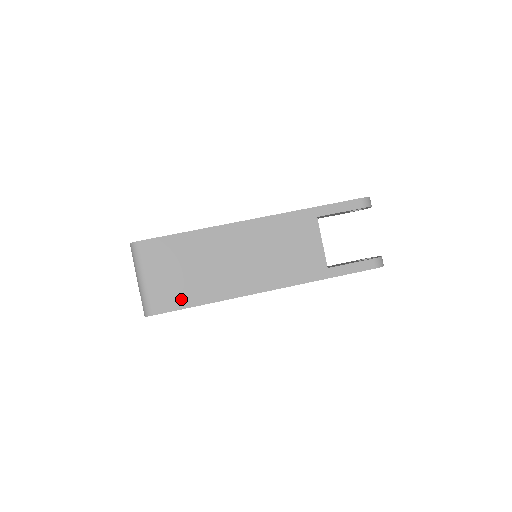
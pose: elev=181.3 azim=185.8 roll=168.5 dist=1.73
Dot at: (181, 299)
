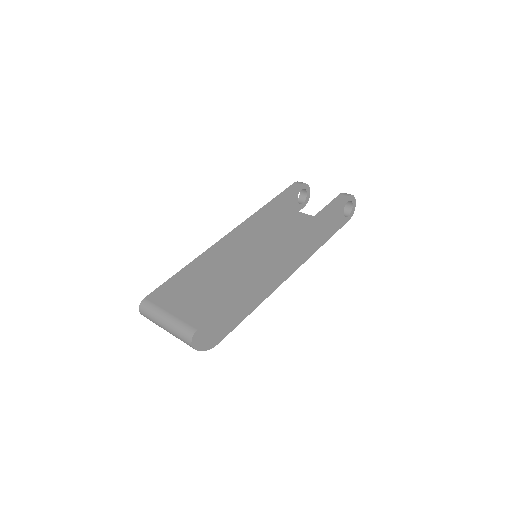
Dot at: (214, 304)
